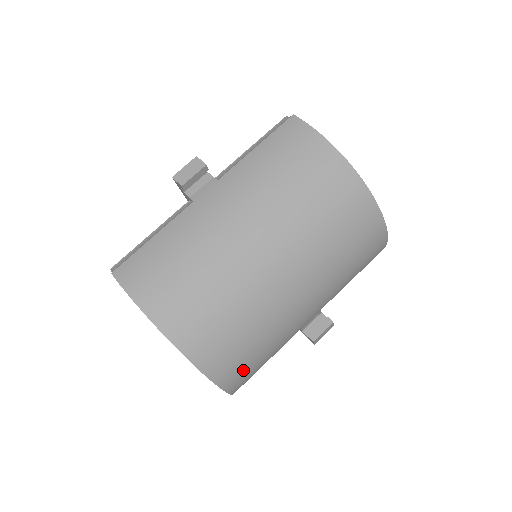
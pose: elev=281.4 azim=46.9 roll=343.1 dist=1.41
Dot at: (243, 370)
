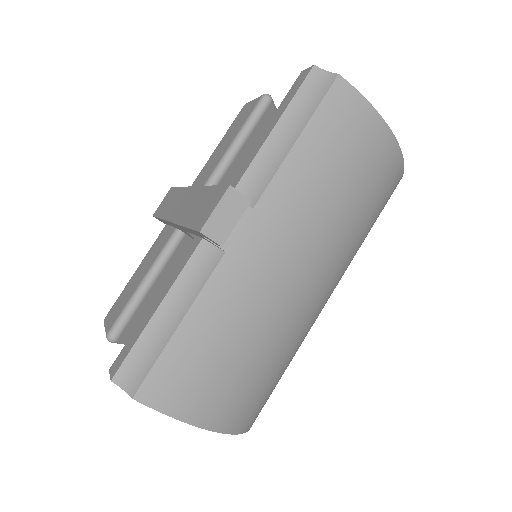
Dot at: occluded
